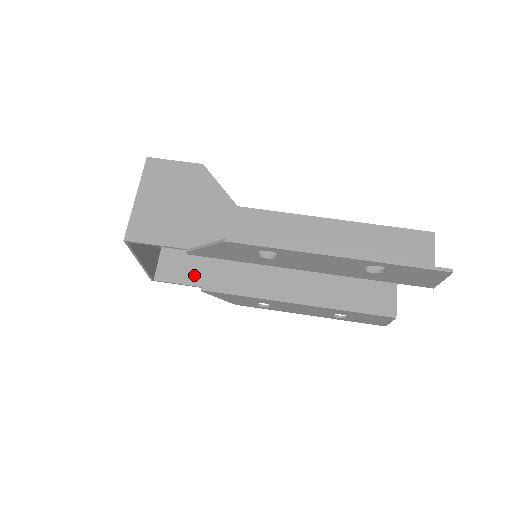
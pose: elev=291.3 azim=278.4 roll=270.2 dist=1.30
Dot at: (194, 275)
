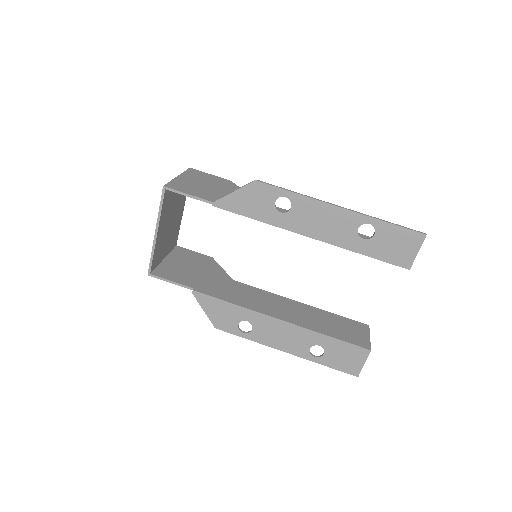
Dot at: (188, 281)
